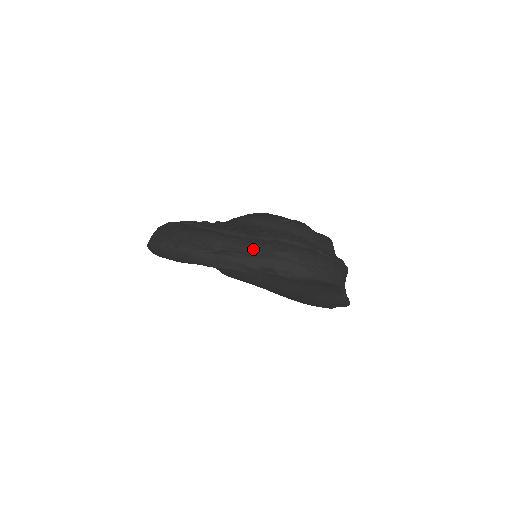
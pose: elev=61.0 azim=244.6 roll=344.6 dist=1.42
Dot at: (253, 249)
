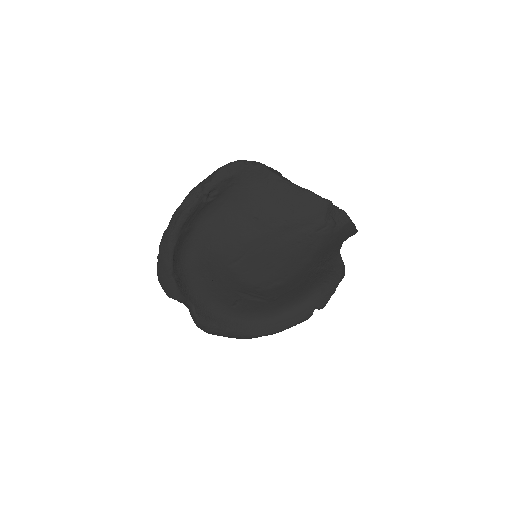
Dot at: occluded
